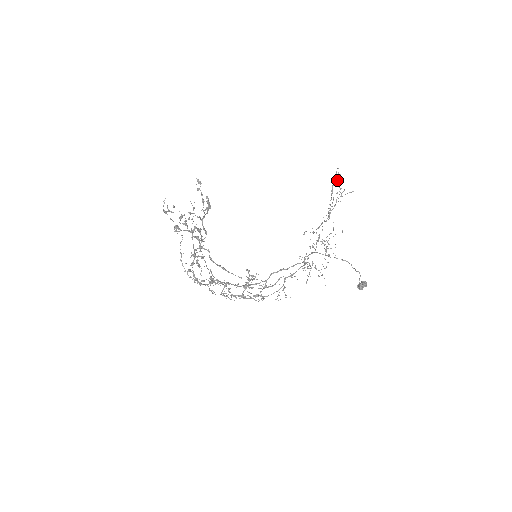
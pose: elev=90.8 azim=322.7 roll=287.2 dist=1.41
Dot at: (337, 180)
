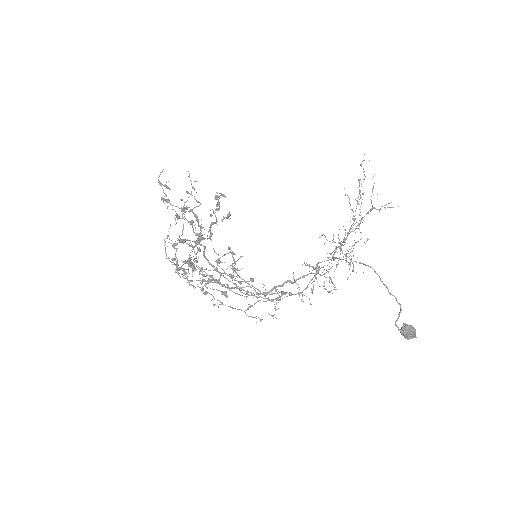
Dot at: (363, 168)
